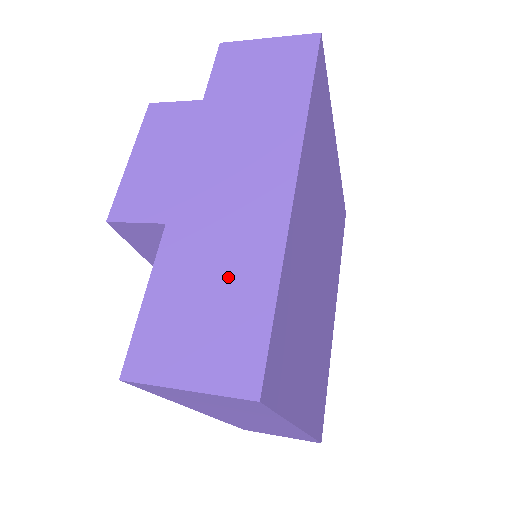
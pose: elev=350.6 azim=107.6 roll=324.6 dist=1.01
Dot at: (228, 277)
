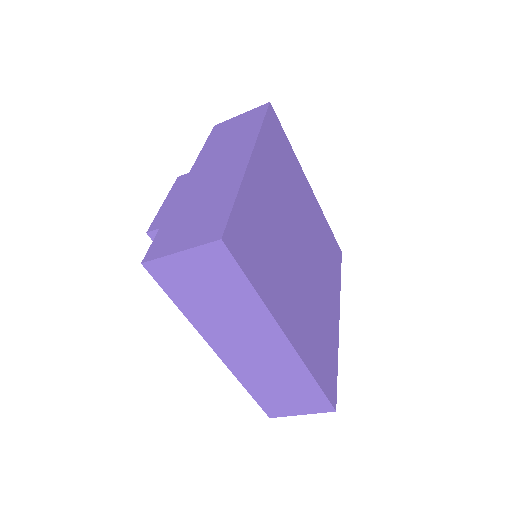
Dot at: (209, 203)
